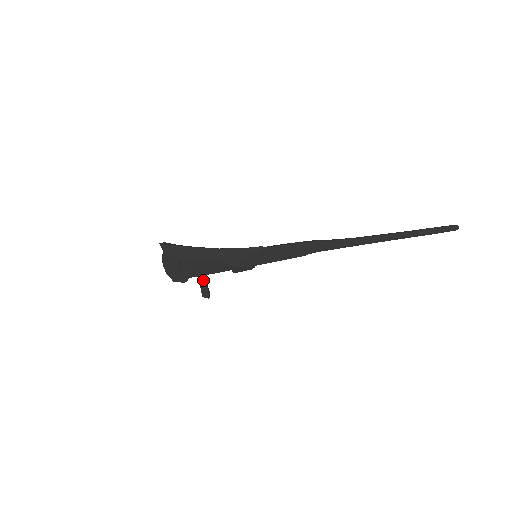
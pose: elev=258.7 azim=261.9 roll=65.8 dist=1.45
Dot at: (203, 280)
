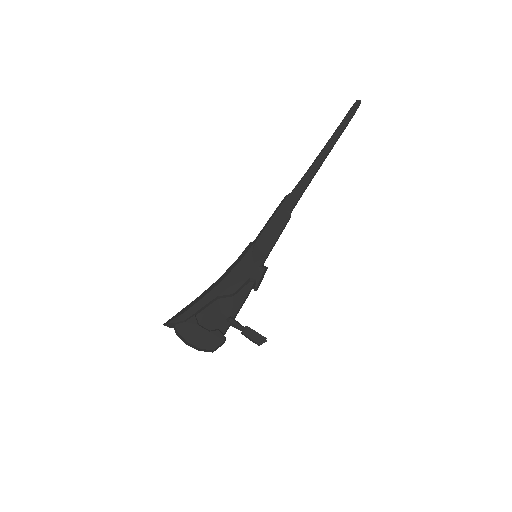
Dot at: (239, 324)
